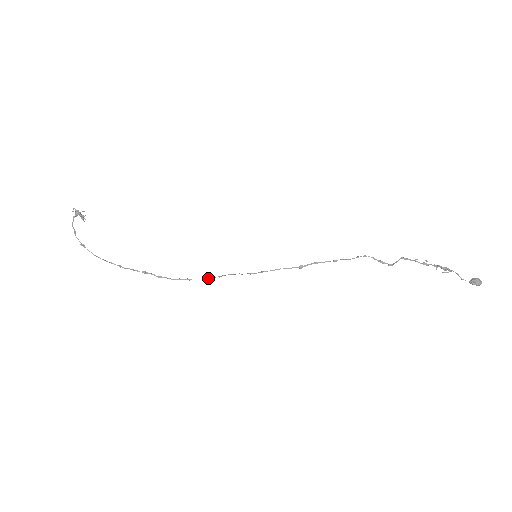
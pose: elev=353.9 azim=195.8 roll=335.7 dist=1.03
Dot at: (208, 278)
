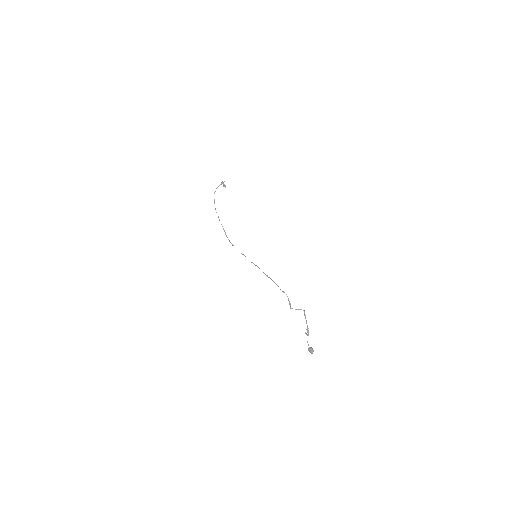
Dot at: occluded
